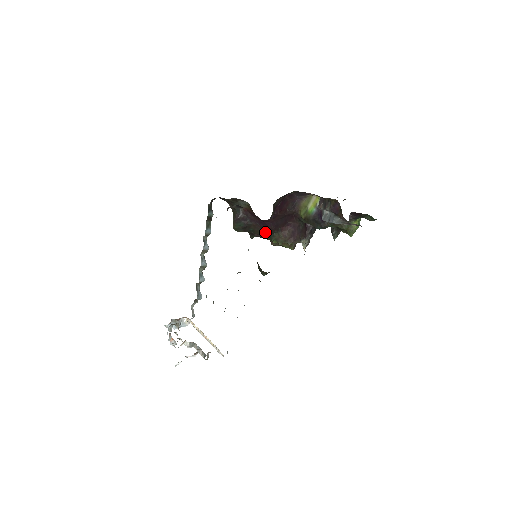
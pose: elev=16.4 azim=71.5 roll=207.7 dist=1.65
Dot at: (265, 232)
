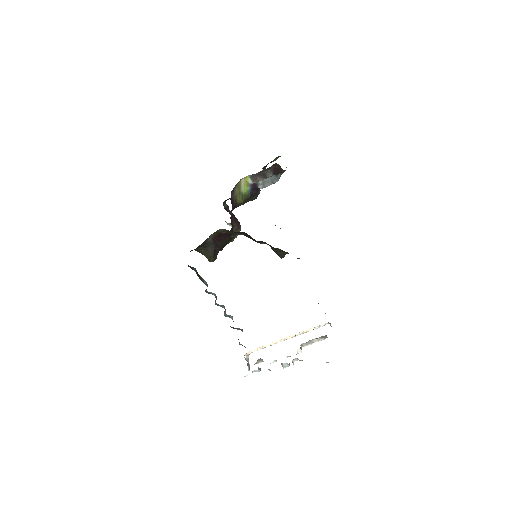
Dot at: (228, 240)
